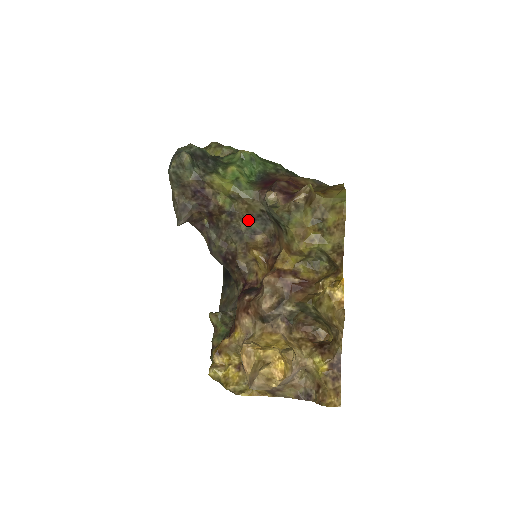
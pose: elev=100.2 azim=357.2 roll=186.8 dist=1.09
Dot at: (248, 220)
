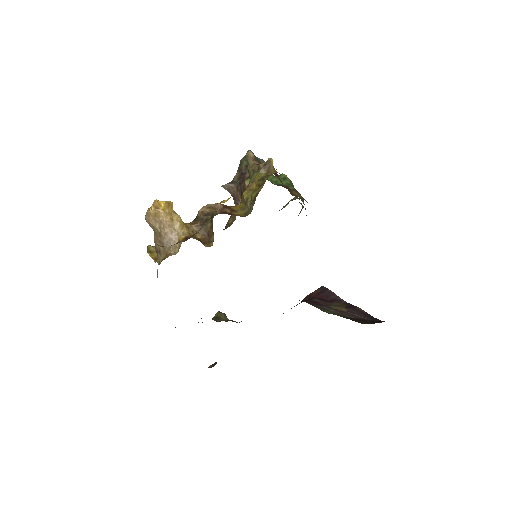
Dot at: occluded
